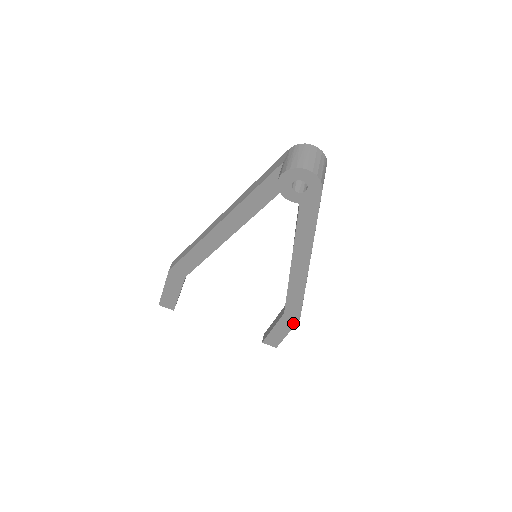
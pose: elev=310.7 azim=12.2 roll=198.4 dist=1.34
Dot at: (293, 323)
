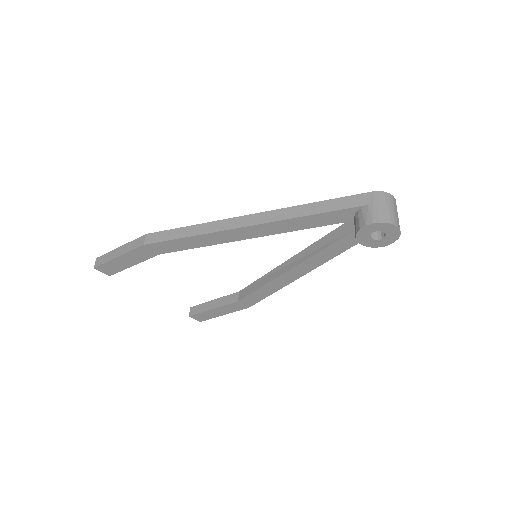
Dot at: (239, 309)
